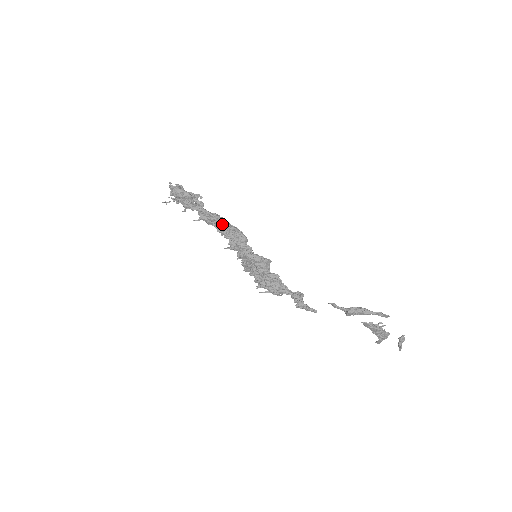
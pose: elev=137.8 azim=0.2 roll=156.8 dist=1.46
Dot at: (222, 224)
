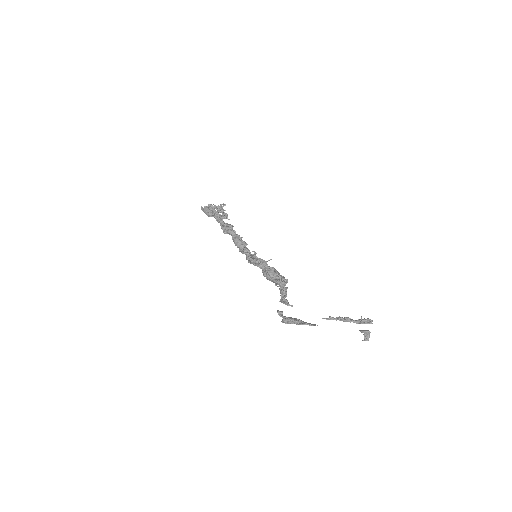
Dot at: occluded
